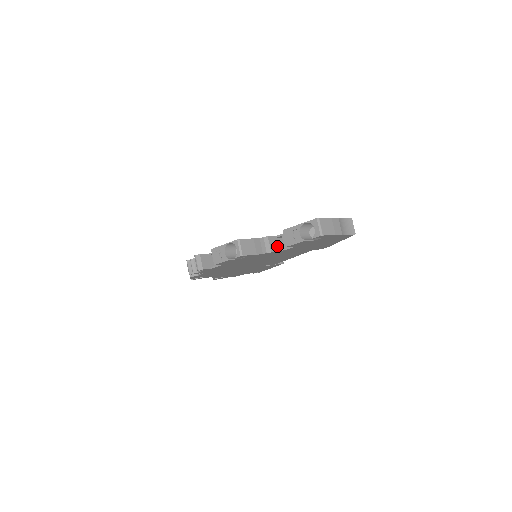
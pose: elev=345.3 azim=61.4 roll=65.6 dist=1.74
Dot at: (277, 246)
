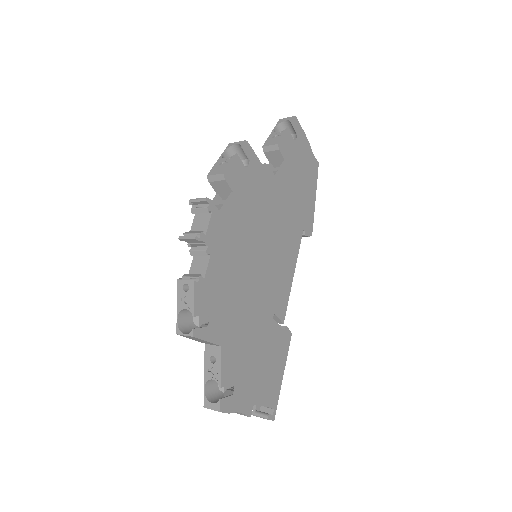
Dot at: occluded
